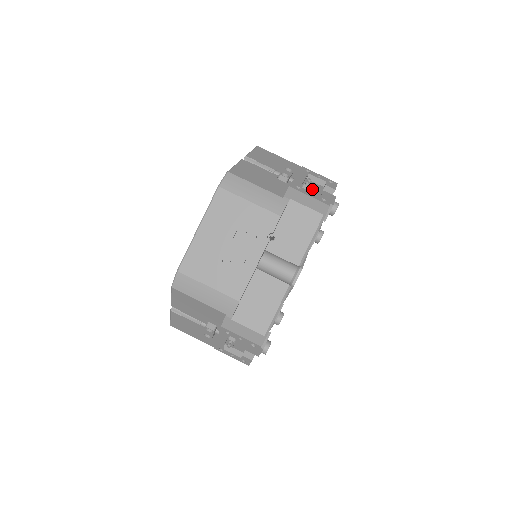
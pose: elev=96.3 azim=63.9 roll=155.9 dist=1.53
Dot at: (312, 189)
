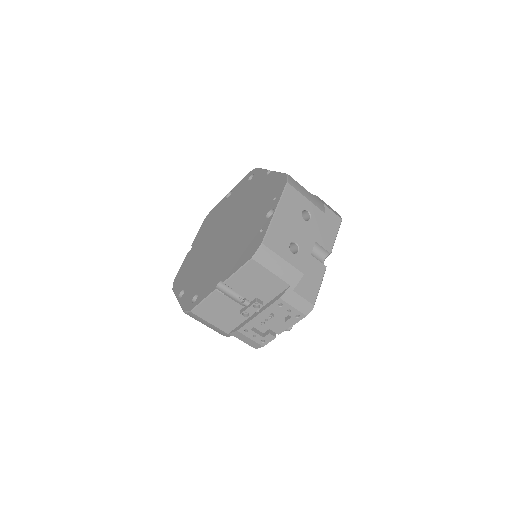
Dot at: (272, 319)
